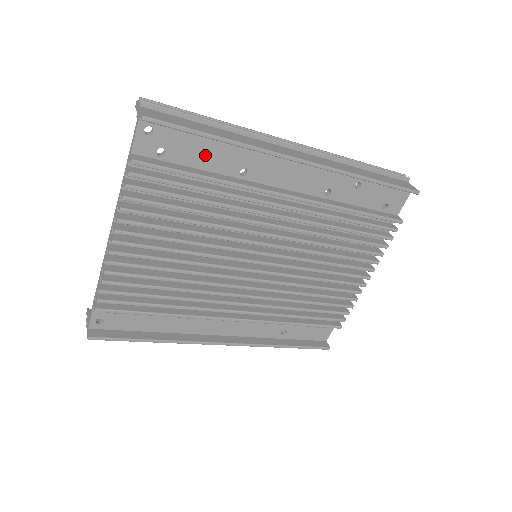
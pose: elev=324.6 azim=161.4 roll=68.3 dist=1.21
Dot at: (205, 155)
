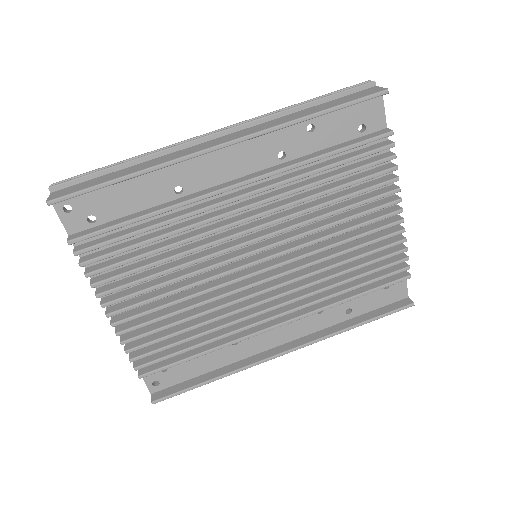
Dot at: (131, 198)
